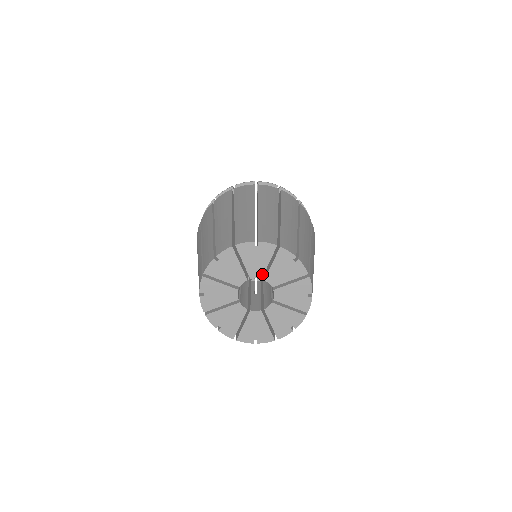
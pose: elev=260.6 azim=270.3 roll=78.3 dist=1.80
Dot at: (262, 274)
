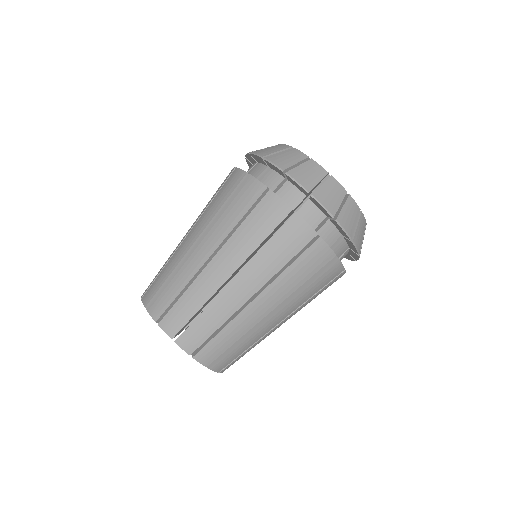
Dot at: occluded
